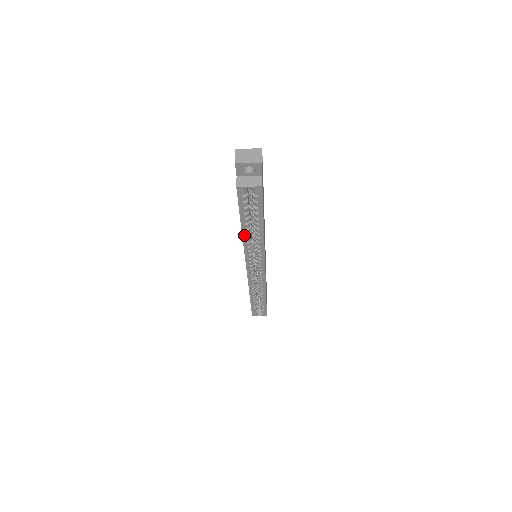
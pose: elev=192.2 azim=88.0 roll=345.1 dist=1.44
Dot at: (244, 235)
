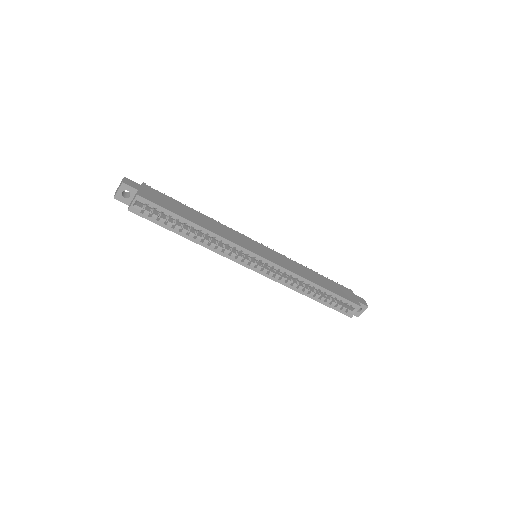
Dot at: (196, 241)
